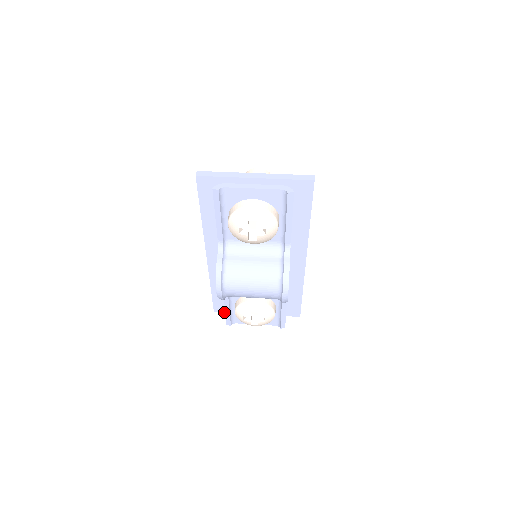
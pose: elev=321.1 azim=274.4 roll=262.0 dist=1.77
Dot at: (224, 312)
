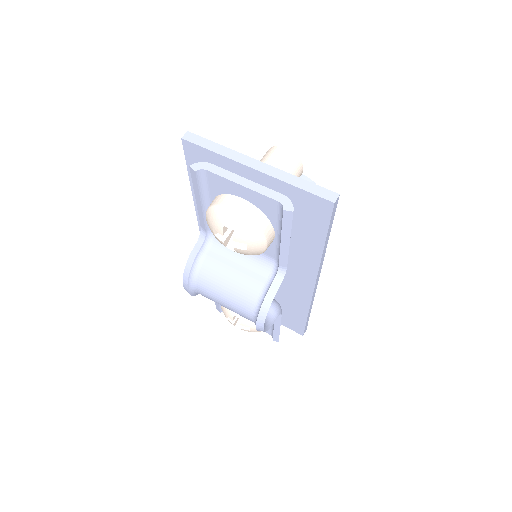
Dot at: occluded
